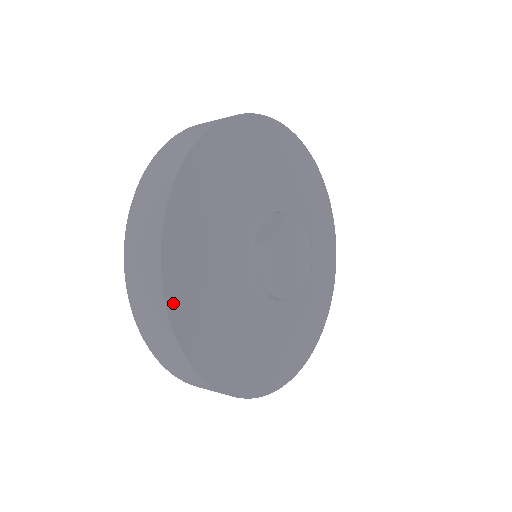
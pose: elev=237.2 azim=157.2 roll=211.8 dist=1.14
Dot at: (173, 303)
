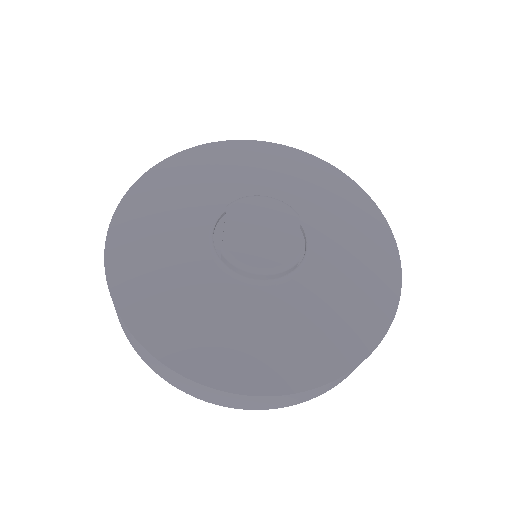
Dot at: (186, 367)
